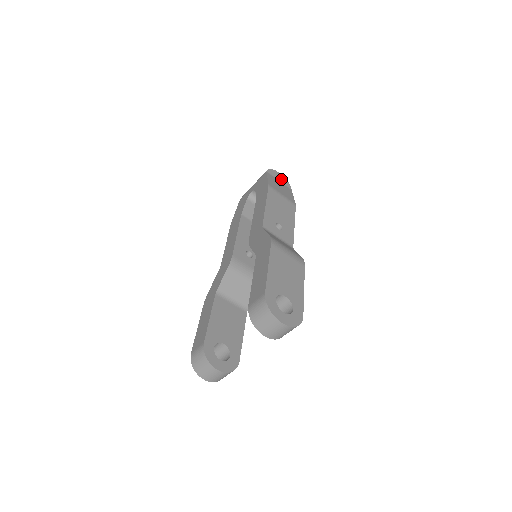
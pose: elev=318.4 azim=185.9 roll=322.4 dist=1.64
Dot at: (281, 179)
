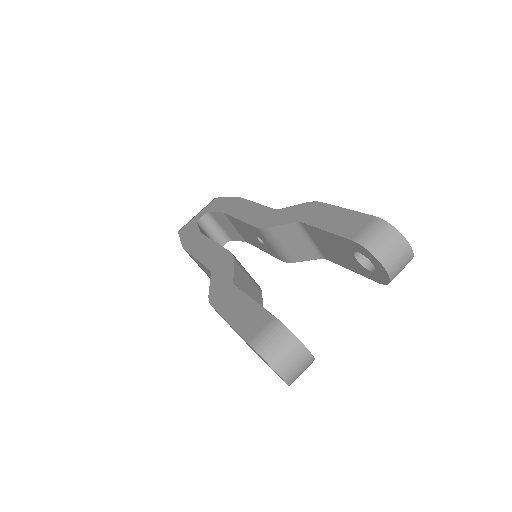
Dot at: occluded
